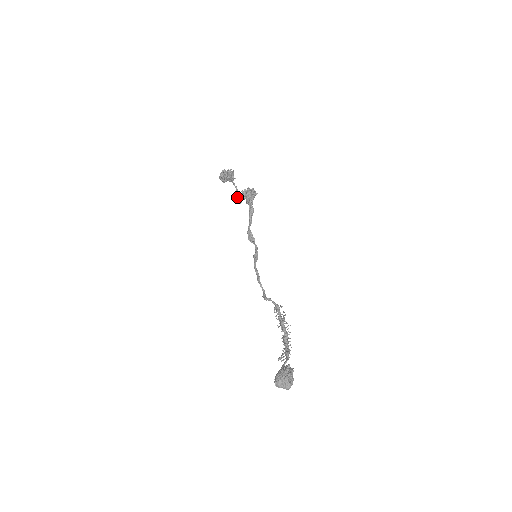
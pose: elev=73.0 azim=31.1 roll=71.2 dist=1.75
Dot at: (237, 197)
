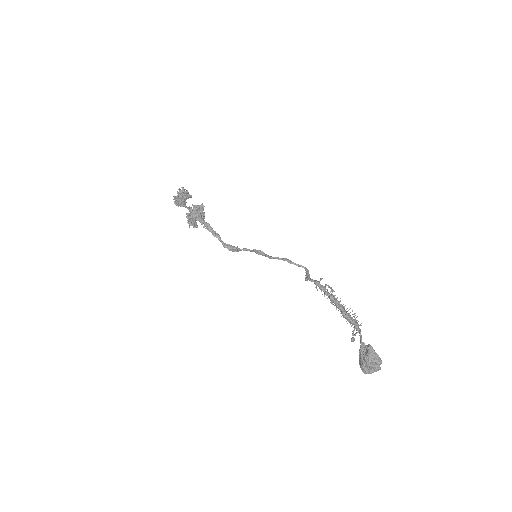
Dot at: occluded
